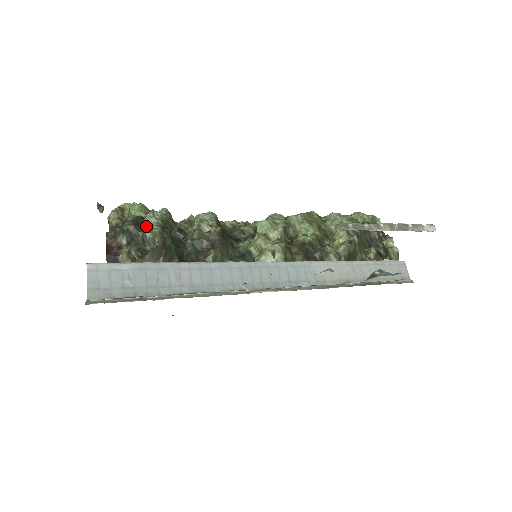
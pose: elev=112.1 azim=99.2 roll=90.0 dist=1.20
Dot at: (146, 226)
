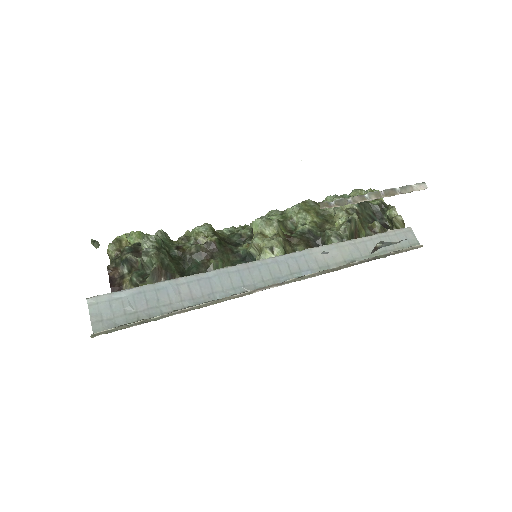
Dot at: occluded
